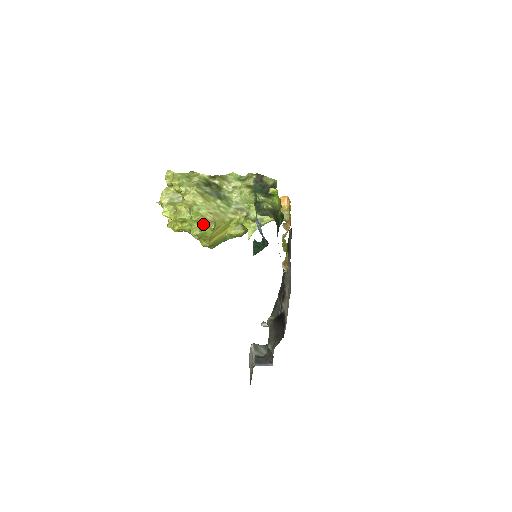
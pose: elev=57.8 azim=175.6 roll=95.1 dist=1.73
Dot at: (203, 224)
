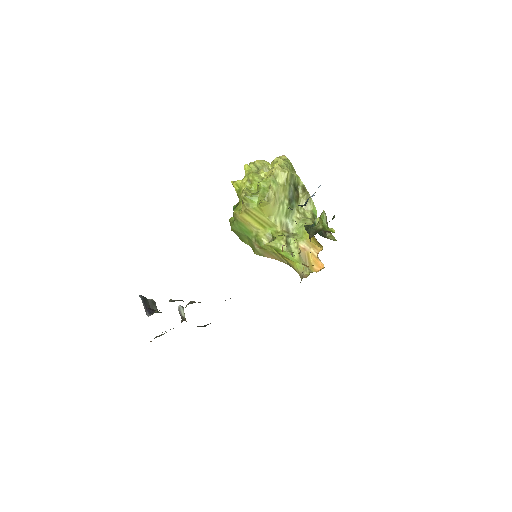
Dot at: (261, 193)
